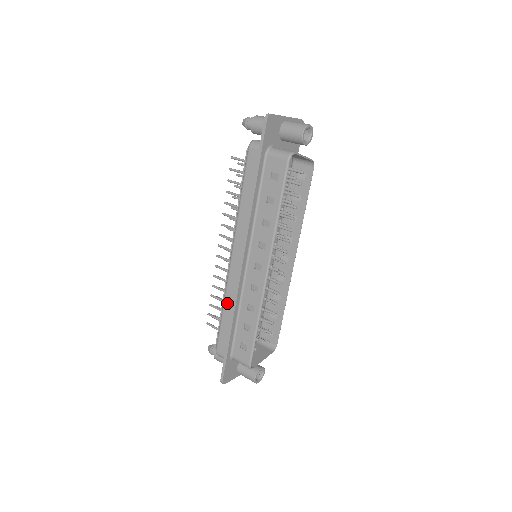
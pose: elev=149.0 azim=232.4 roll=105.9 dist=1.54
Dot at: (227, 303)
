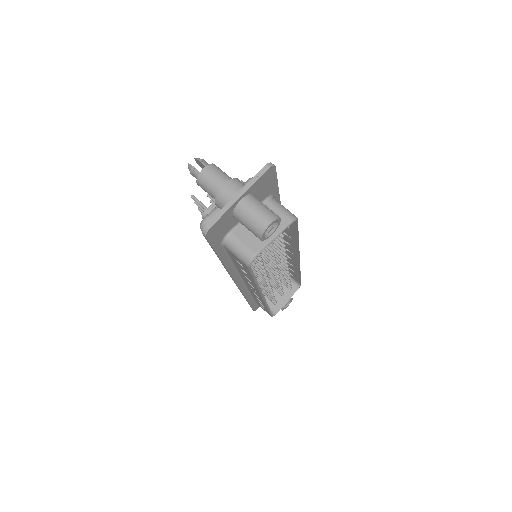
Dot at: occluded
